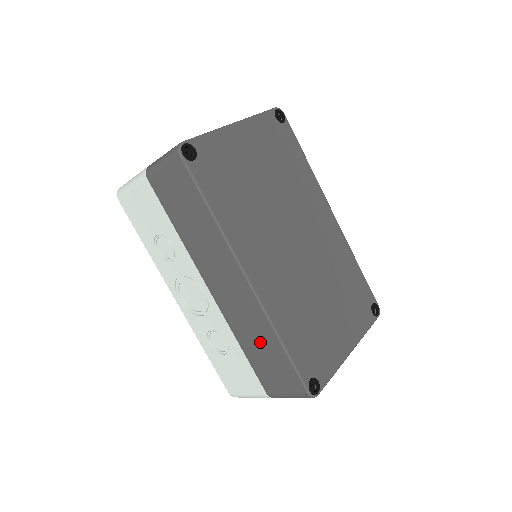
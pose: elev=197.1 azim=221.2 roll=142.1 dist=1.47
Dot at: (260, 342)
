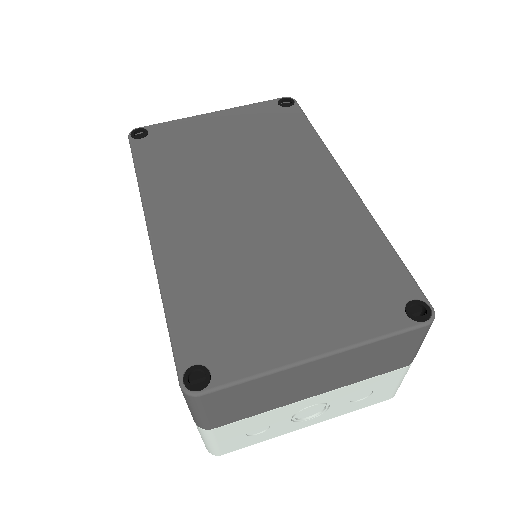
Dot at: occluded
